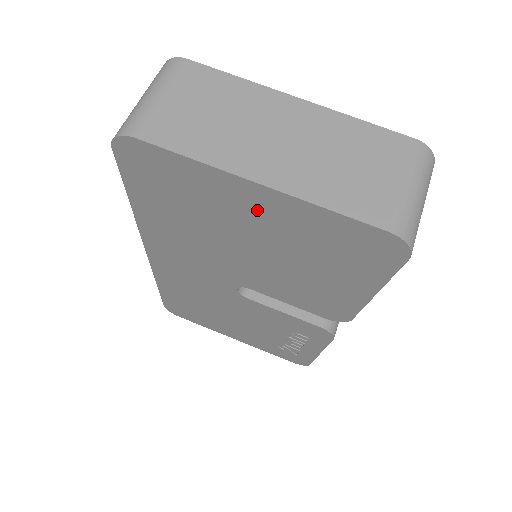
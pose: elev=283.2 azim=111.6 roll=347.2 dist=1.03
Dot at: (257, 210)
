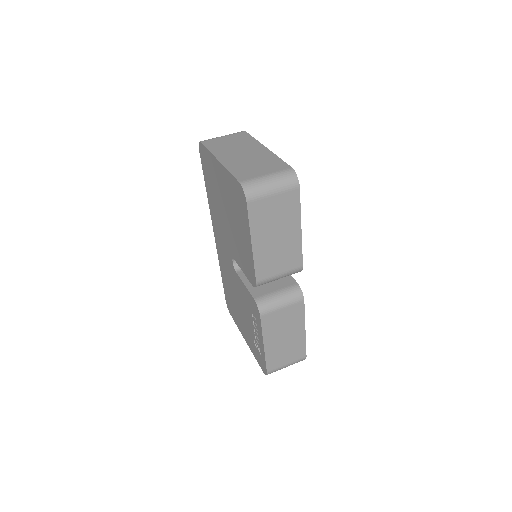
Dot at: (221, 179)
